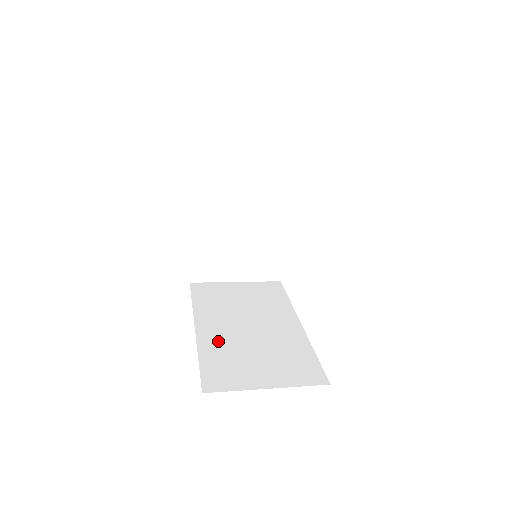
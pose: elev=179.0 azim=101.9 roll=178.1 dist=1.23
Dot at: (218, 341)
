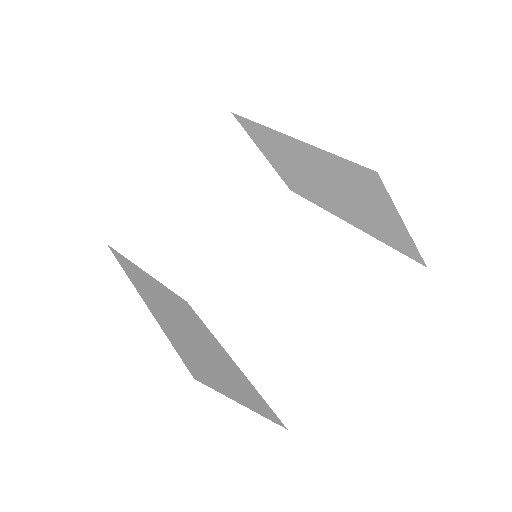
Dot at: (173, 327)
